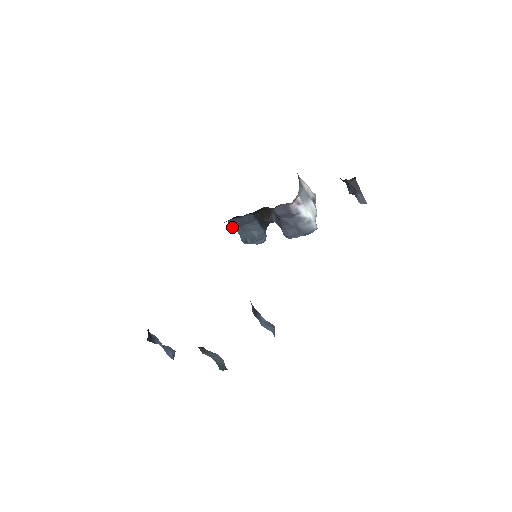
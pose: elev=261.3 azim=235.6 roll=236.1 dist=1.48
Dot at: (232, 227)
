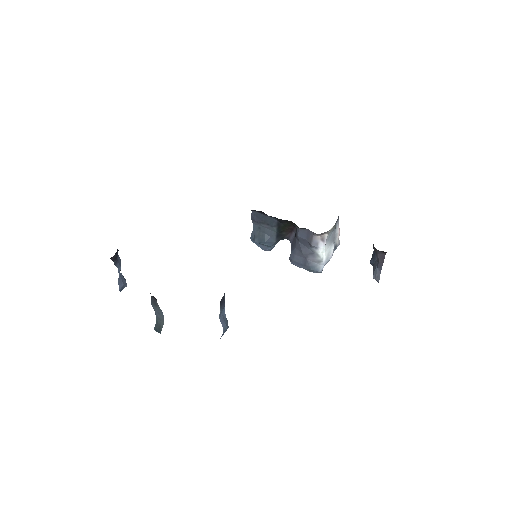
Dot at: (252, 218)
